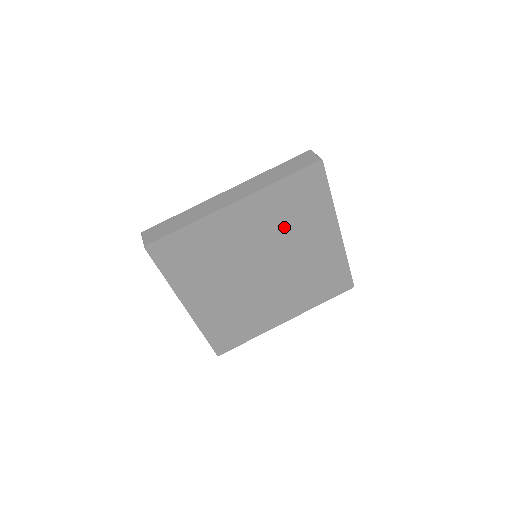
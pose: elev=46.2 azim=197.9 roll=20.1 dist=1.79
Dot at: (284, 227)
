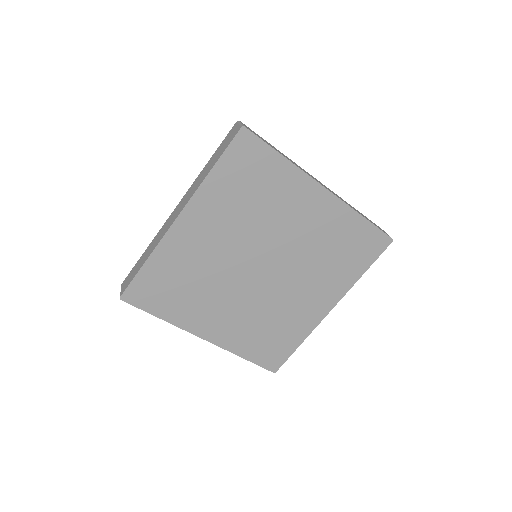
Dot at: (317, 254)
